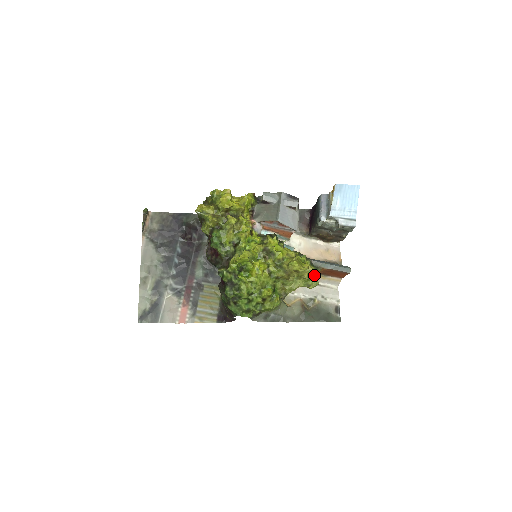
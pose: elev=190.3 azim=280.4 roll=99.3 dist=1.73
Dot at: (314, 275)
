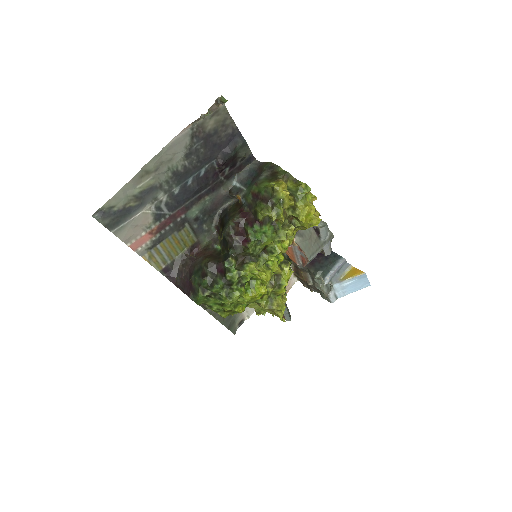
Dot at: occluded
